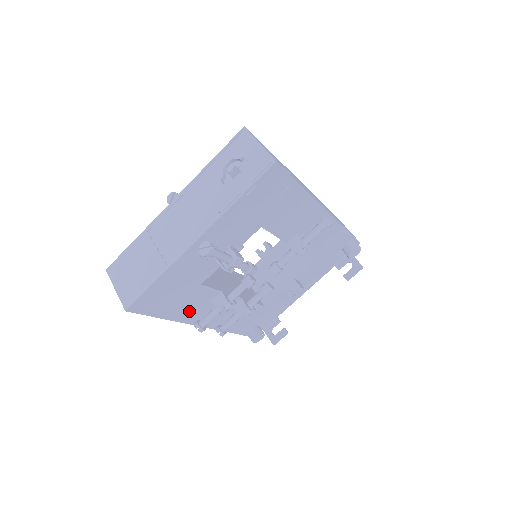
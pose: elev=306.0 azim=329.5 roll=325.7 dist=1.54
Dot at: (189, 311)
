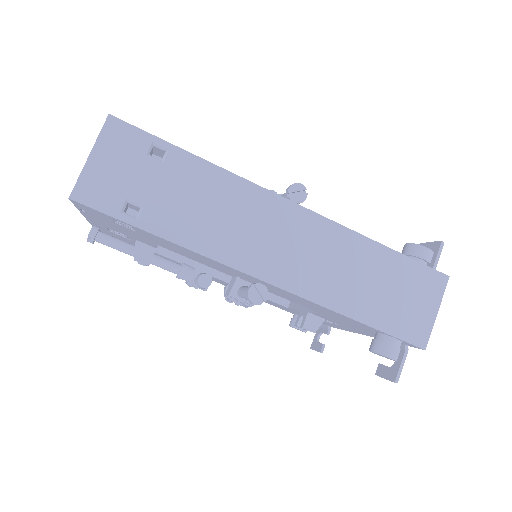
Dot at: occluded
